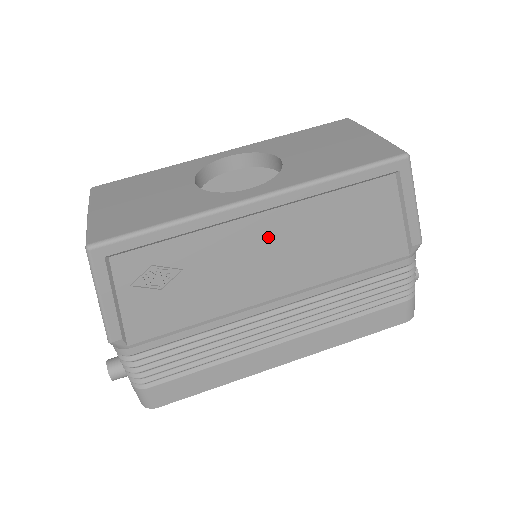
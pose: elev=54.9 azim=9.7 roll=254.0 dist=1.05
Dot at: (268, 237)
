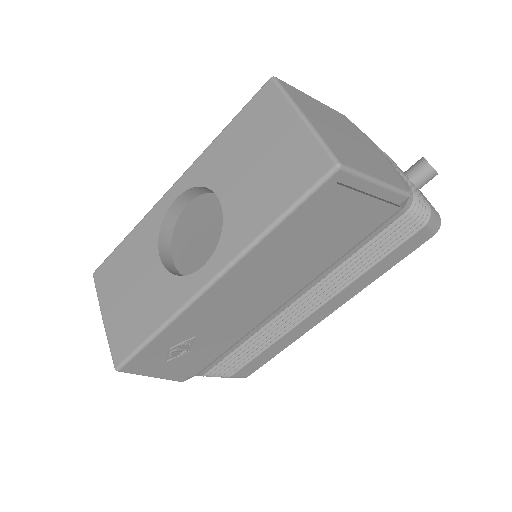
Dot at: (245, 287)
